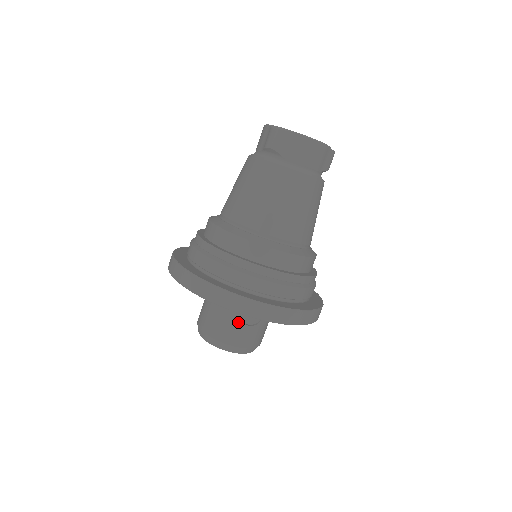
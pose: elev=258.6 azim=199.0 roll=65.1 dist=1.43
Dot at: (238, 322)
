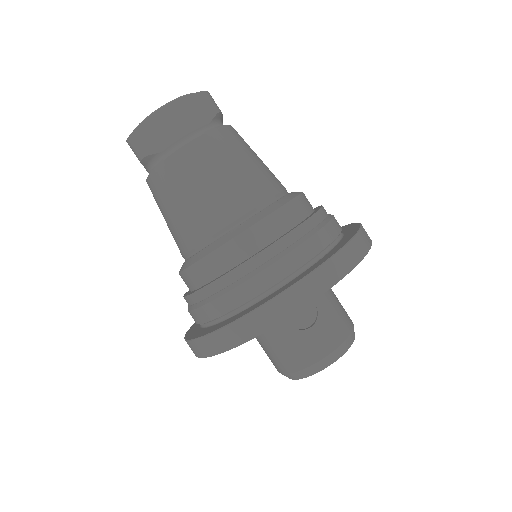
Dot at: (295, 335)
